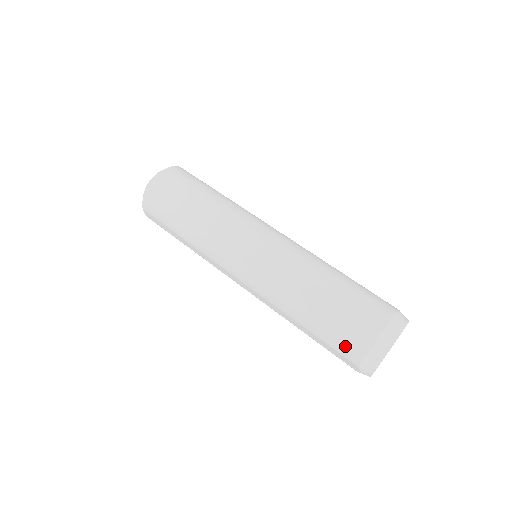
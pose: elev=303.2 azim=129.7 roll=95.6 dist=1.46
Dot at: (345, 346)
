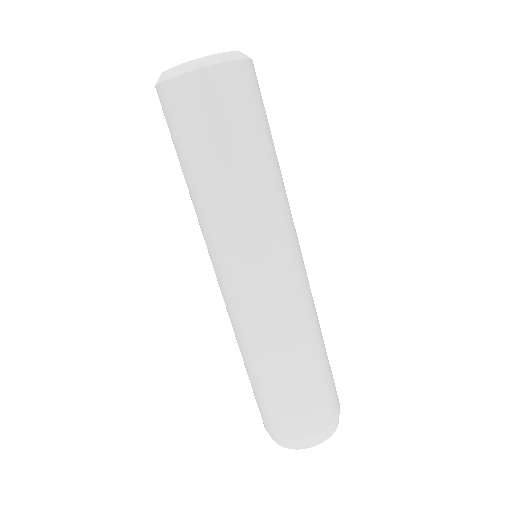
Dot at: (268, 417)
